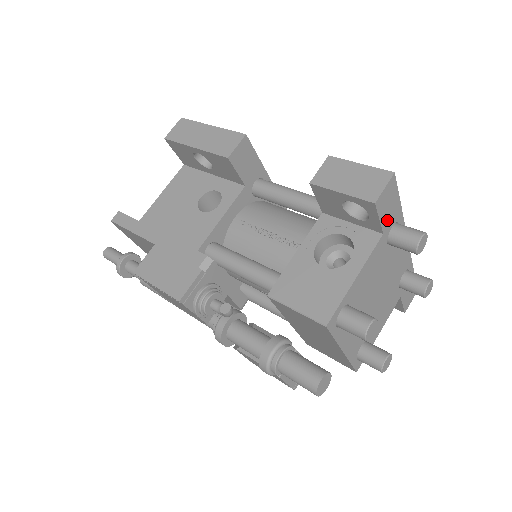
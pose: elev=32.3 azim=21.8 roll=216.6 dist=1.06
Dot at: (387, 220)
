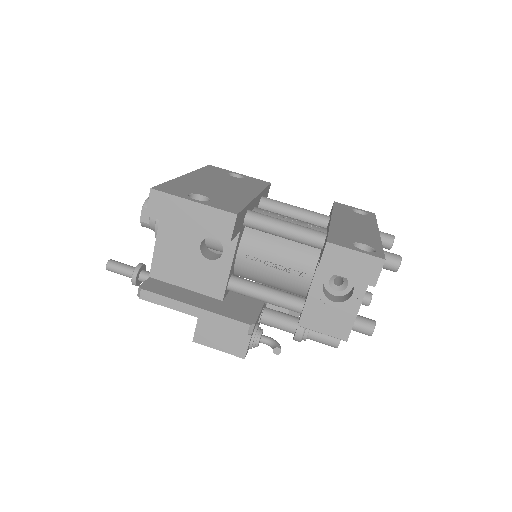
Dot at: occluded
